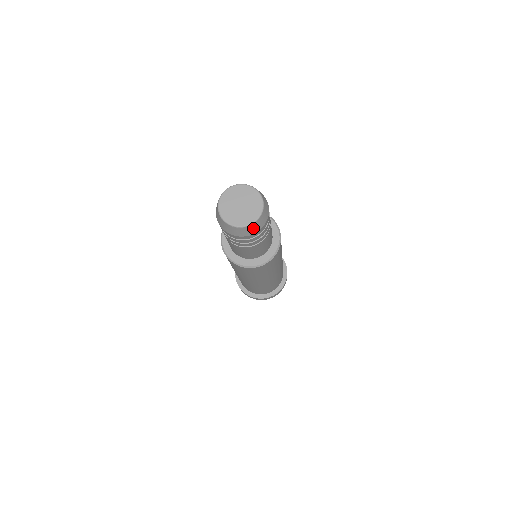
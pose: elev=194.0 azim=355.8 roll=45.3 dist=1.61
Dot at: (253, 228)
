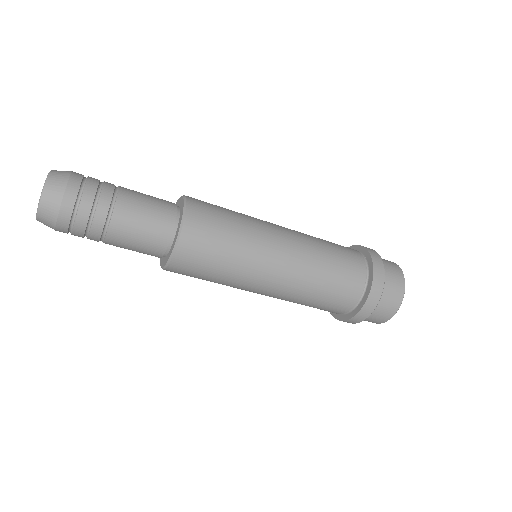
Dot at: (47, 212)
